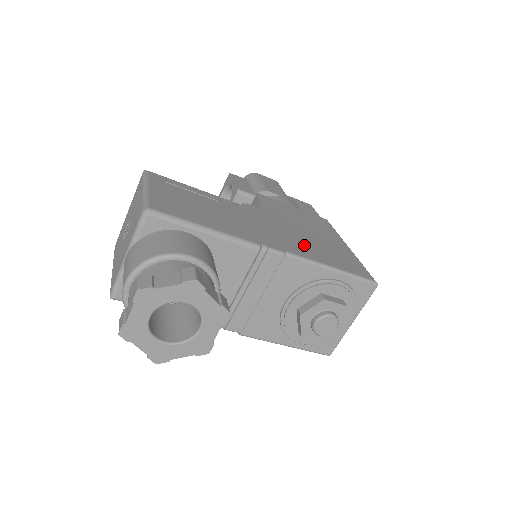
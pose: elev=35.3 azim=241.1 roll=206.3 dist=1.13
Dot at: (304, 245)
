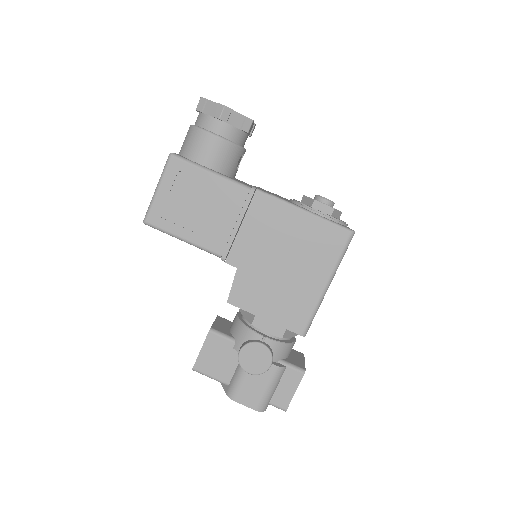
Dot at: occluded
